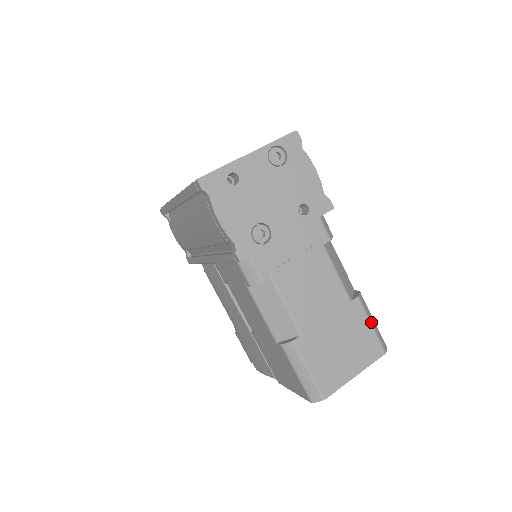
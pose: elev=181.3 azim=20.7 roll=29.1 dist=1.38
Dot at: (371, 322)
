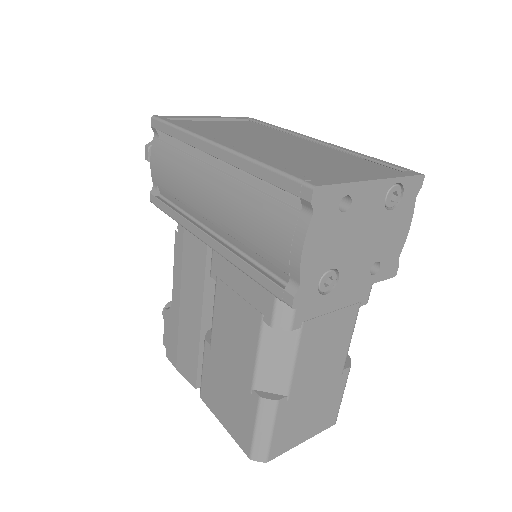
Dot at: occluded
